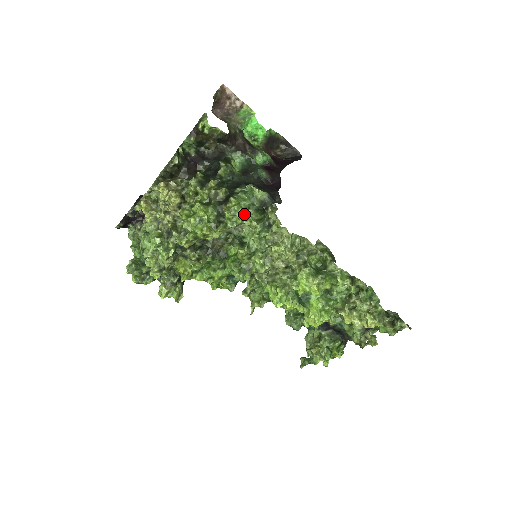
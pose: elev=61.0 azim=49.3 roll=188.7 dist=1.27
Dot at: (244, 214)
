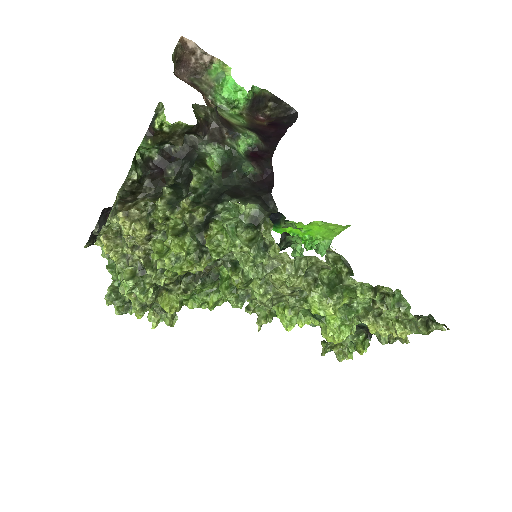
Dot at: (231, 241)
